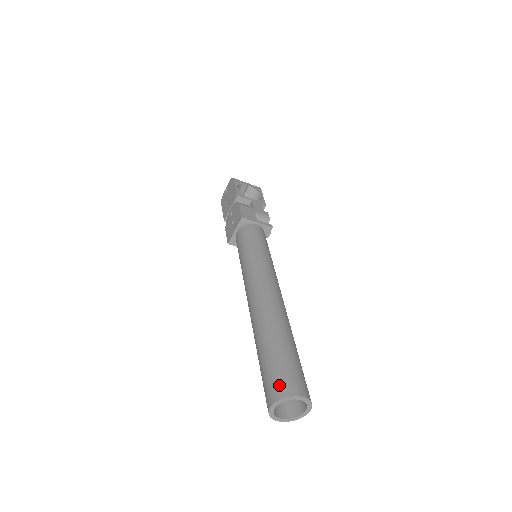
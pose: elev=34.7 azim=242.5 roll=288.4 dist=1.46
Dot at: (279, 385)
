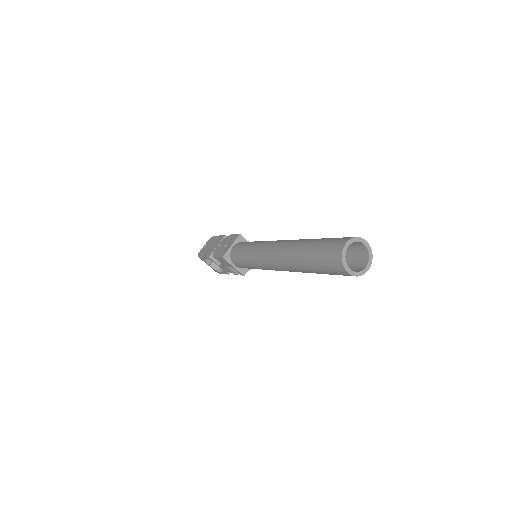
Dot at: (345, 237)
